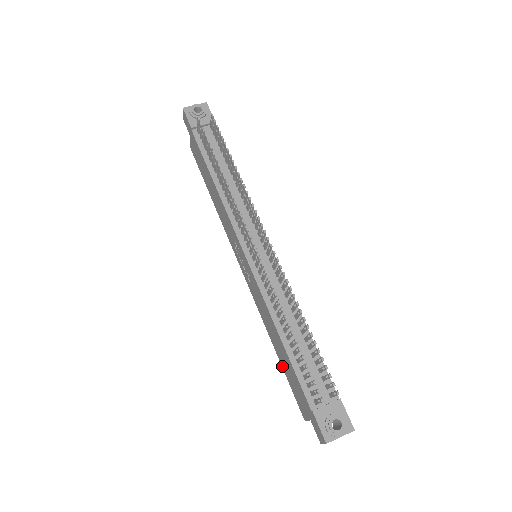
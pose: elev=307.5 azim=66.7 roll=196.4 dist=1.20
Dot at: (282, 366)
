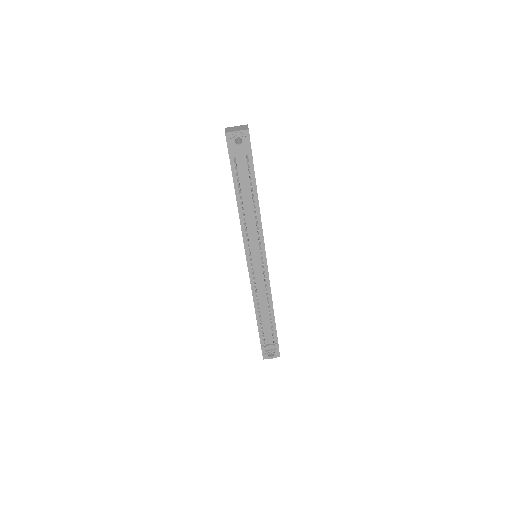
Dot at: occluded
